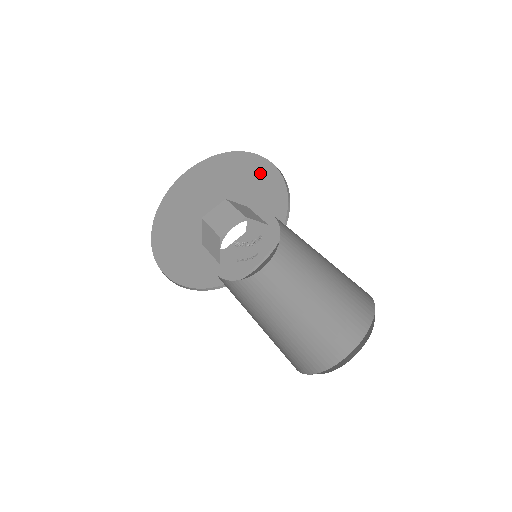
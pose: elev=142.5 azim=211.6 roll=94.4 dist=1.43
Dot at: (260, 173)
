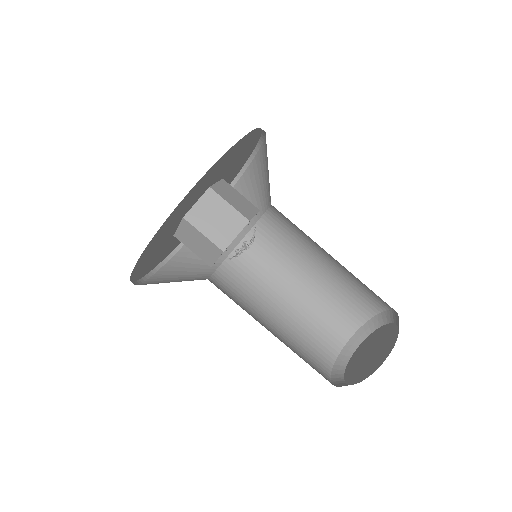
Dot at: (247, 143)
